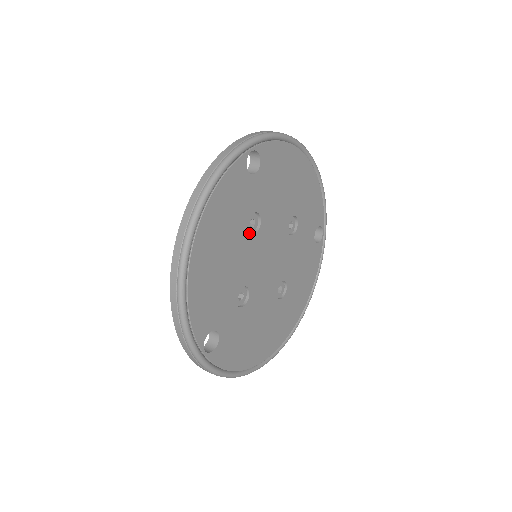
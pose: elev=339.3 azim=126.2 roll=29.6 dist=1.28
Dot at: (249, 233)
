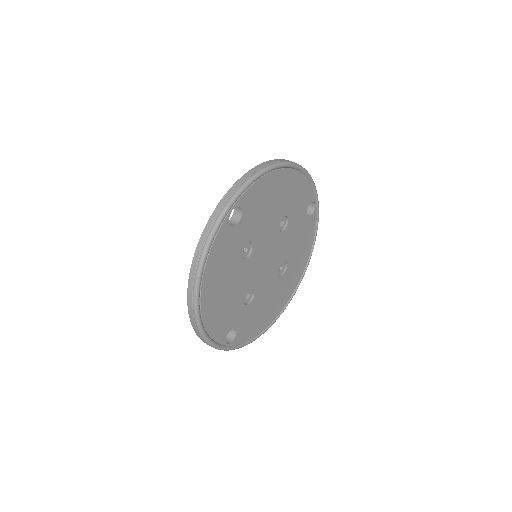
Dot at: (244, 259)
